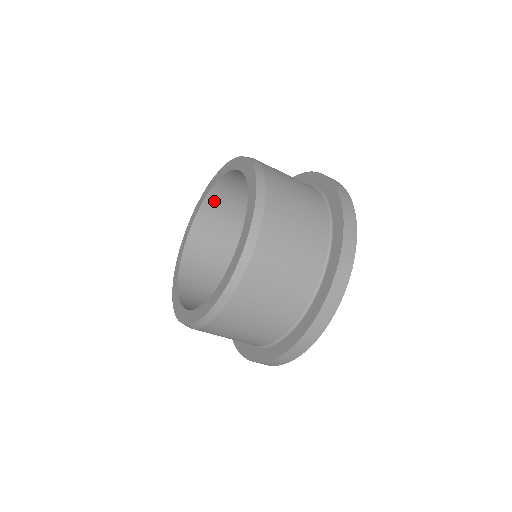
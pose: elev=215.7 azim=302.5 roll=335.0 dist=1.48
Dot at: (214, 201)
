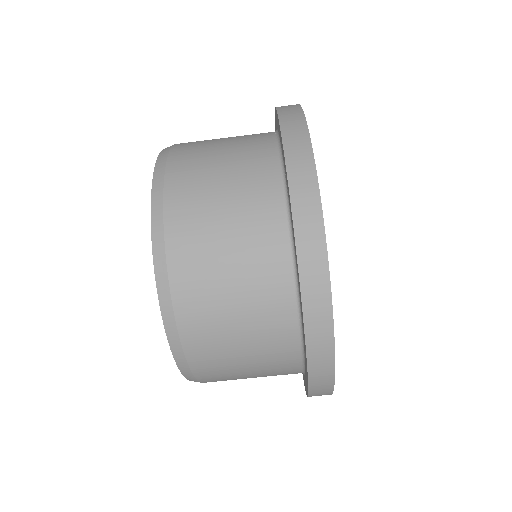
Dot at: occluded
